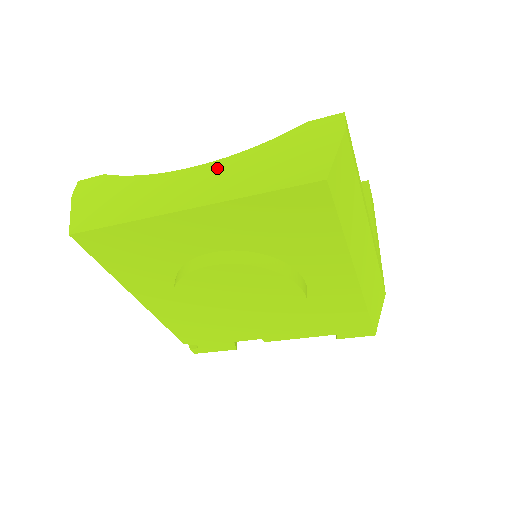
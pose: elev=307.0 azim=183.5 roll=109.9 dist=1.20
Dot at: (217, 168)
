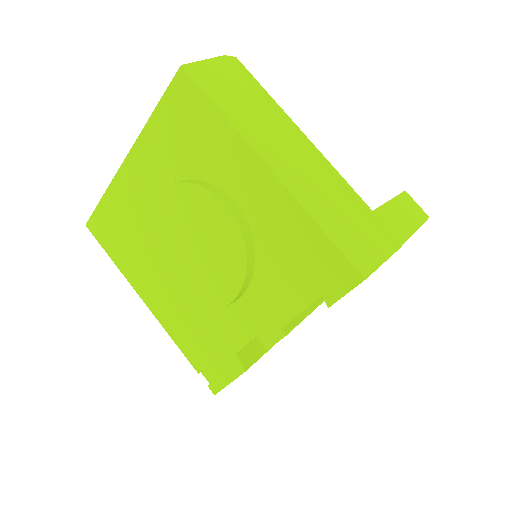
Dot at: occluded
